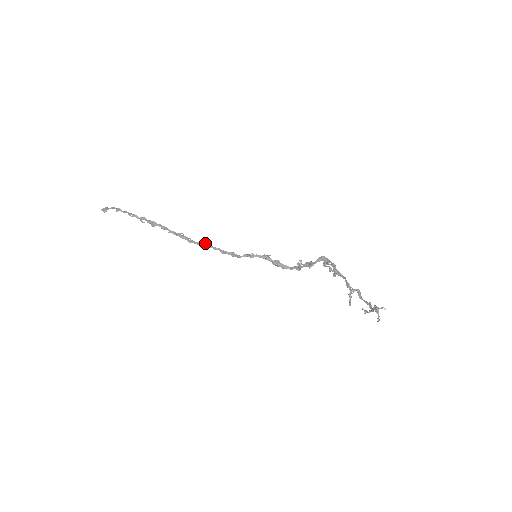
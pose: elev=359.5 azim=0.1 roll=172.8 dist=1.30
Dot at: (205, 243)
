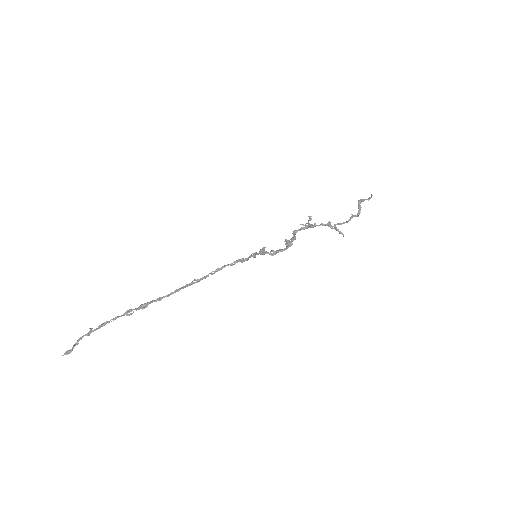
Dot at: occluded
